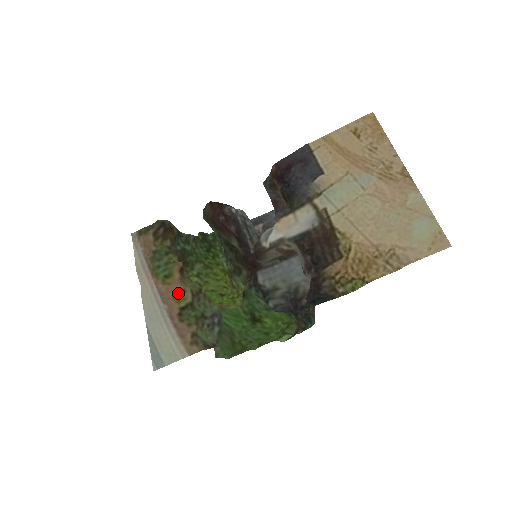
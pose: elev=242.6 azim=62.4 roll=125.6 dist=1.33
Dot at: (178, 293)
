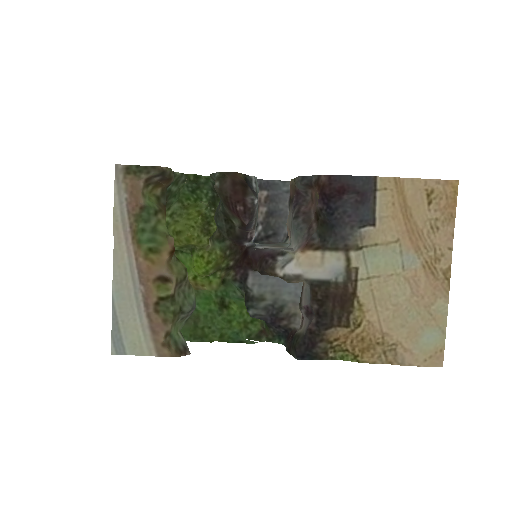
Dot at: (161, 279)
